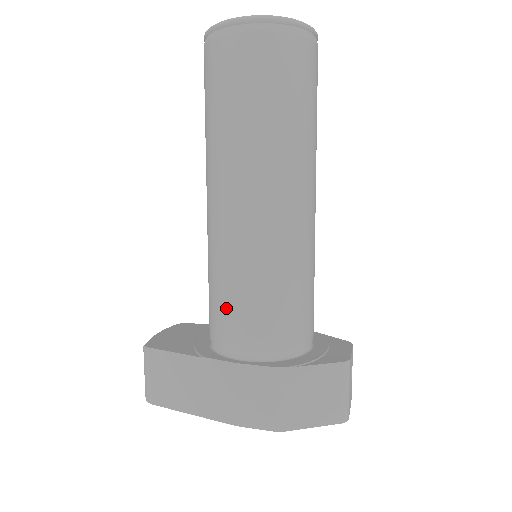
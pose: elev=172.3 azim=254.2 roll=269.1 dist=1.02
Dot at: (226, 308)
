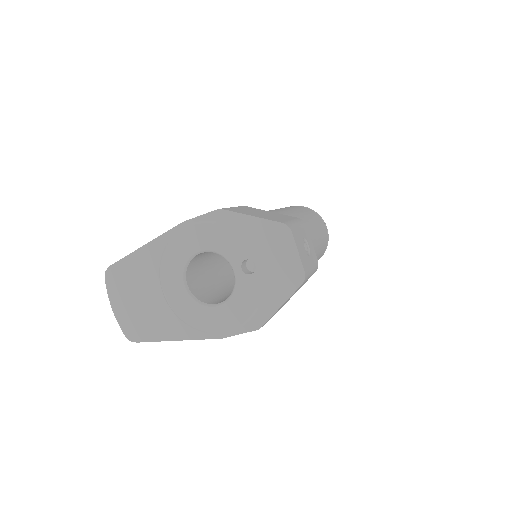
Dot at: occluded
